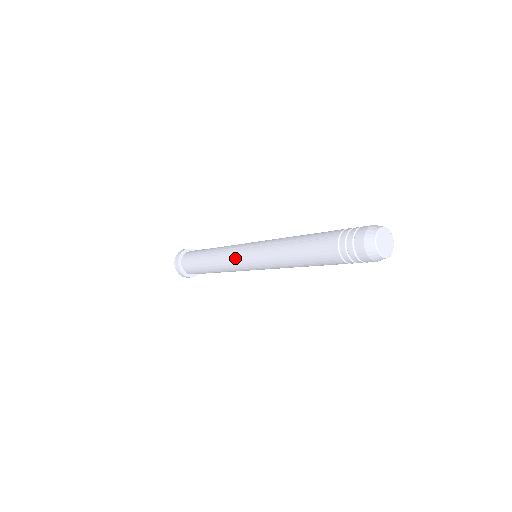
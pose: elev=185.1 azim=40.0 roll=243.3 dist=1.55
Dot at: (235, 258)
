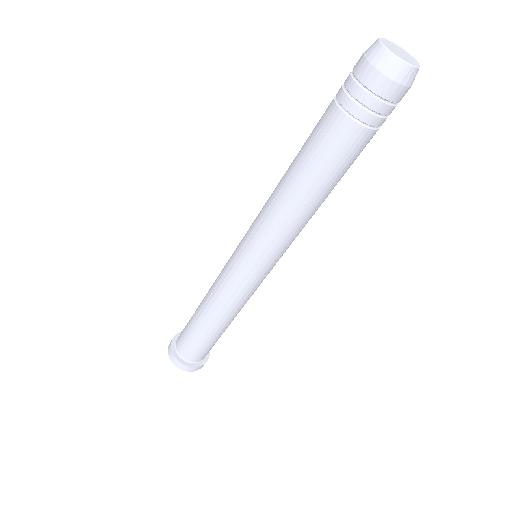
Dot at: (228, 269)
